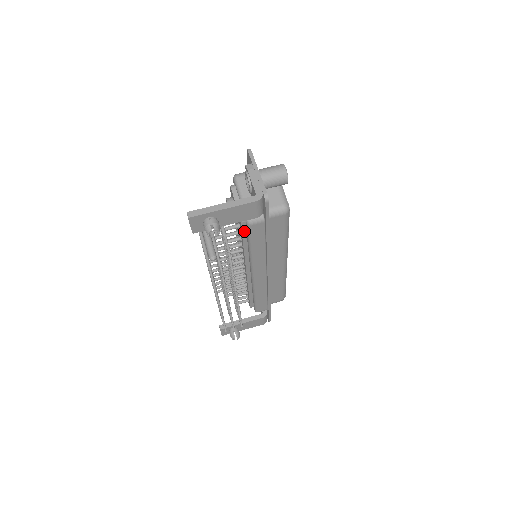
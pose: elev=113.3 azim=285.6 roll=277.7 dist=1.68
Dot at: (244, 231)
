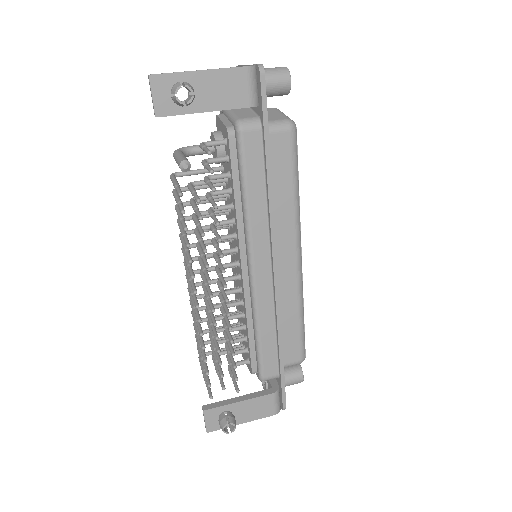
Dot at: (234, 159)
